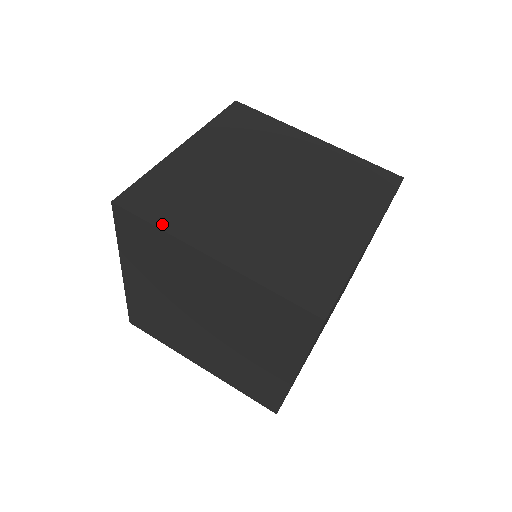
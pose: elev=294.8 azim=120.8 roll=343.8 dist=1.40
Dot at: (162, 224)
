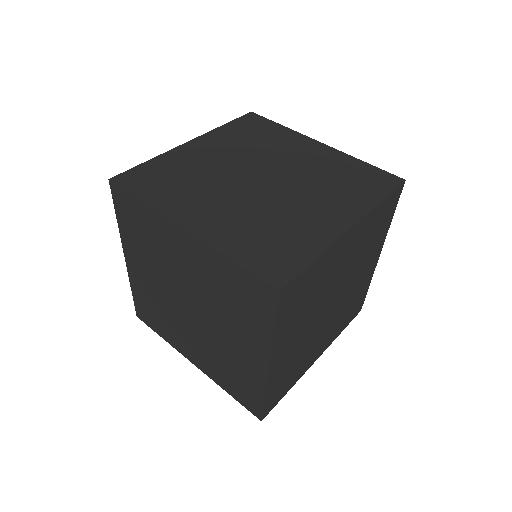
Dot at: (147, 199)
